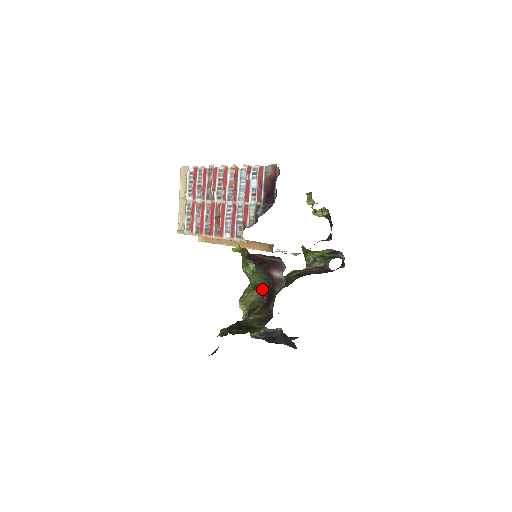
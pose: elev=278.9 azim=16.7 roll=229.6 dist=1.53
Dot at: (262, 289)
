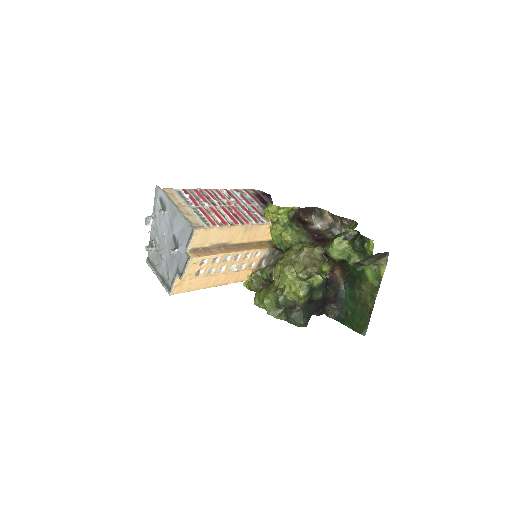
Dot at: (308, 242)
